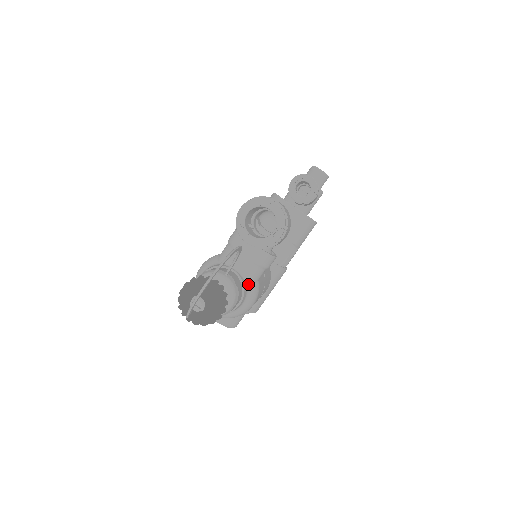
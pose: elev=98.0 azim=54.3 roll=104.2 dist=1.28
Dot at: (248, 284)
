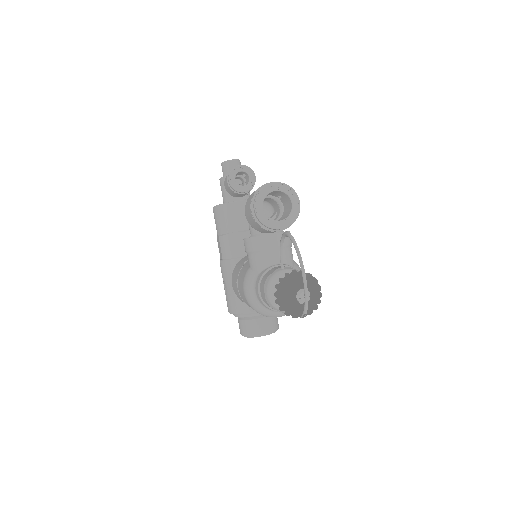
Dot at: occluded
